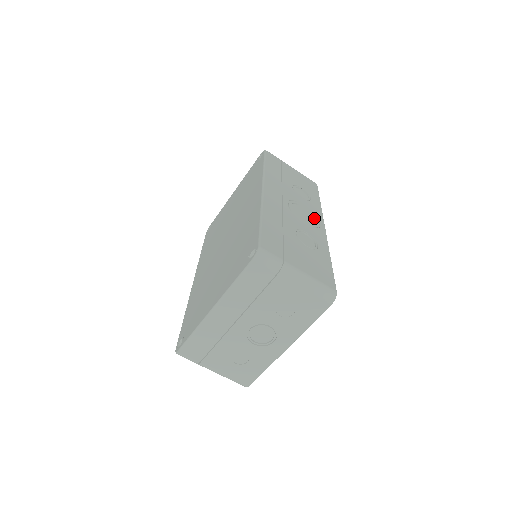
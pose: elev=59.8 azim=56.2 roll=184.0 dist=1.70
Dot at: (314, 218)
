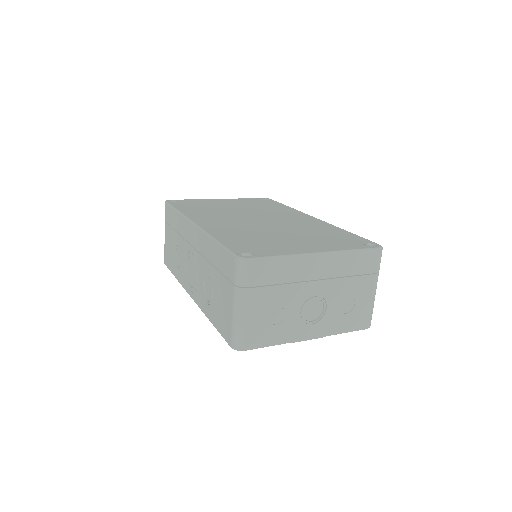
Dot at: occluded
